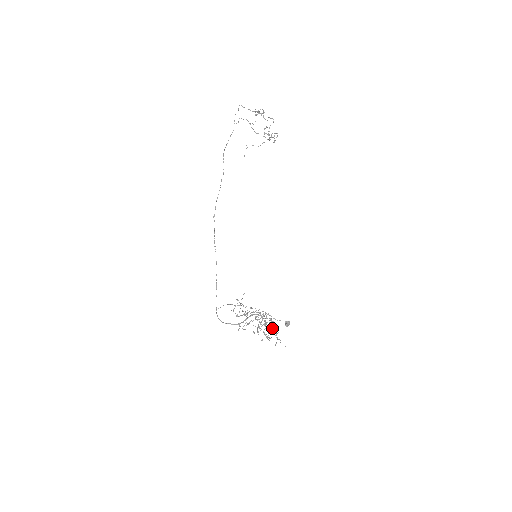
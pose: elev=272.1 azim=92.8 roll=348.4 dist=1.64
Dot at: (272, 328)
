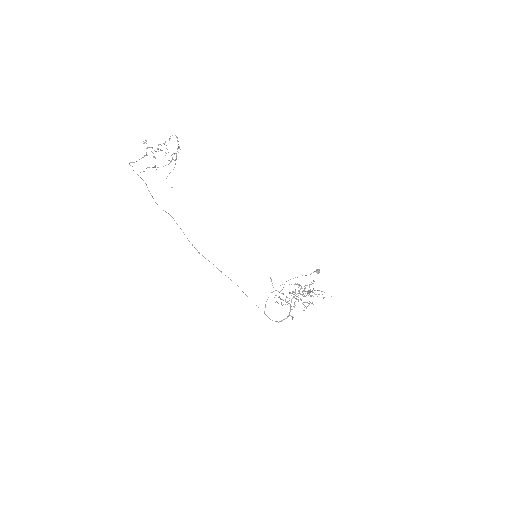
Dot at: occluded
